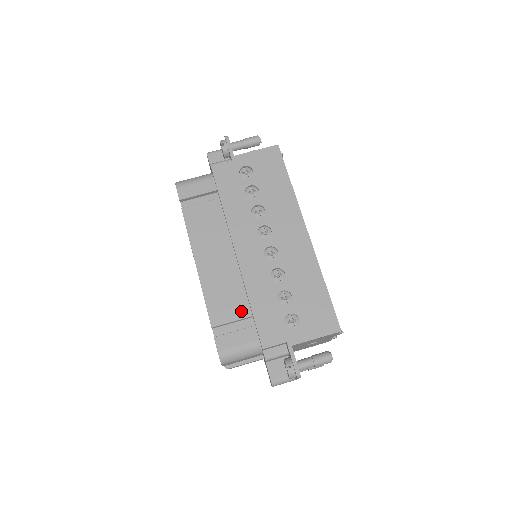
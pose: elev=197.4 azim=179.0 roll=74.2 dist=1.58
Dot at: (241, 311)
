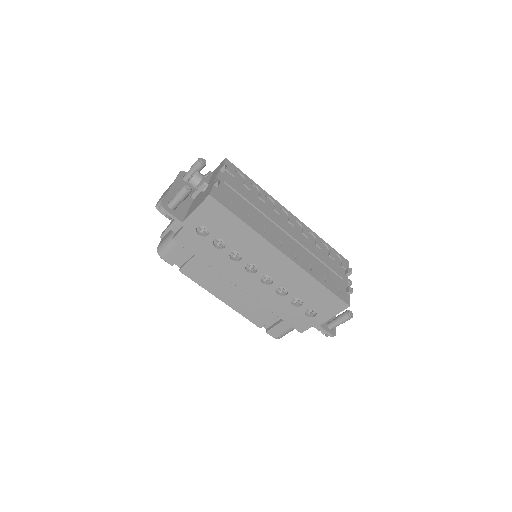
Dot at: (272, 314)
